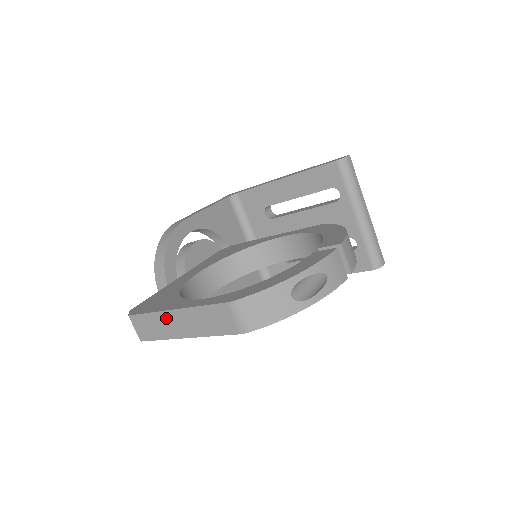
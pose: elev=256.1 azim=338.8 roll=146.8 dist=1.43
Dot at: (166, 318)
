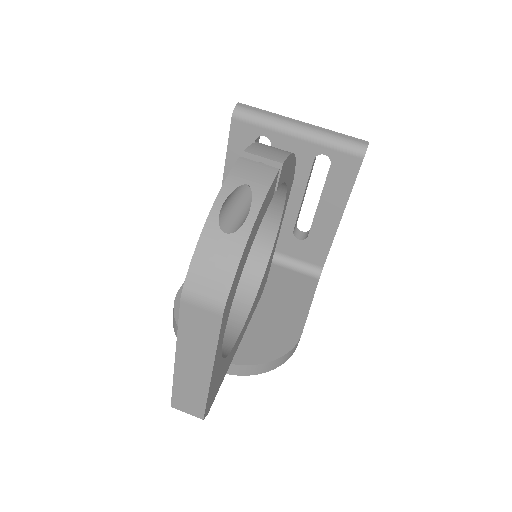
Dot at: (183, 374)
